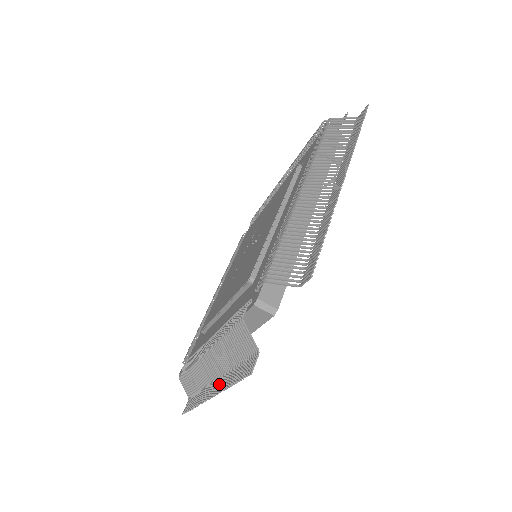
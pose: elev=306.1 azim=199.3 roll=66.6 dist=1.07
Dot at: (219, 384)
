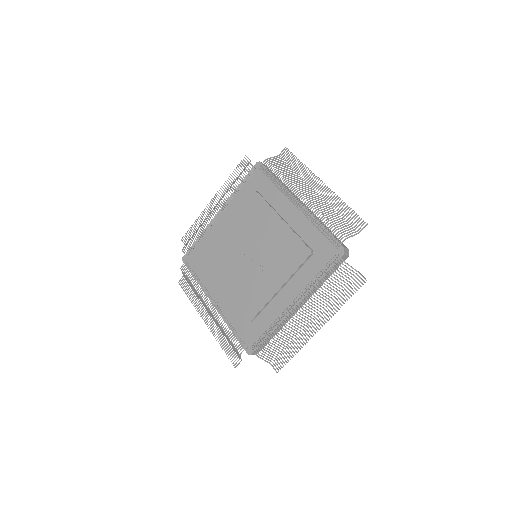
Dot at: occluded
